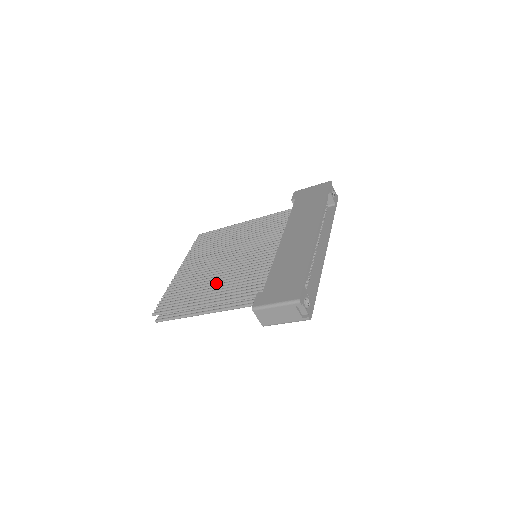
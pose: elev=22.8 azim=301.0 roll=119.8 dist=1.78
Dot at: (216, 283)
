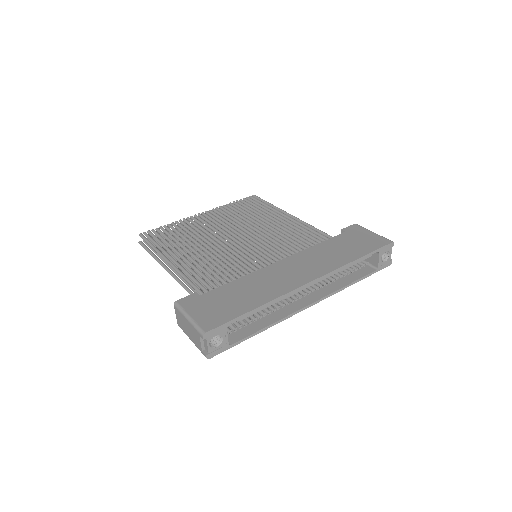
Dot at: (200, 251)
